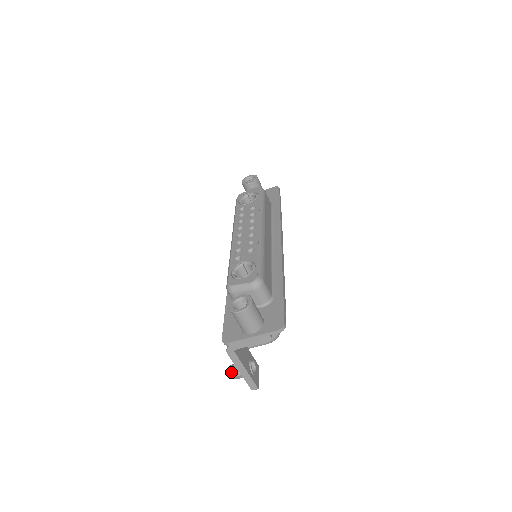
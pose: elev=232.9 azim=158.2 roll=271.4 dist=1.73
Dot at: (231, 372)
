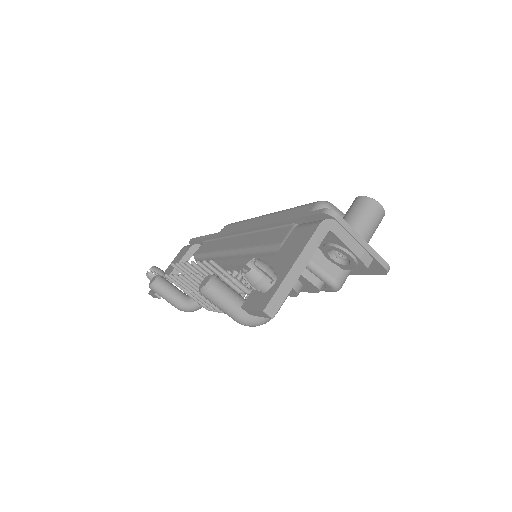
Dot at: (261, 261)
